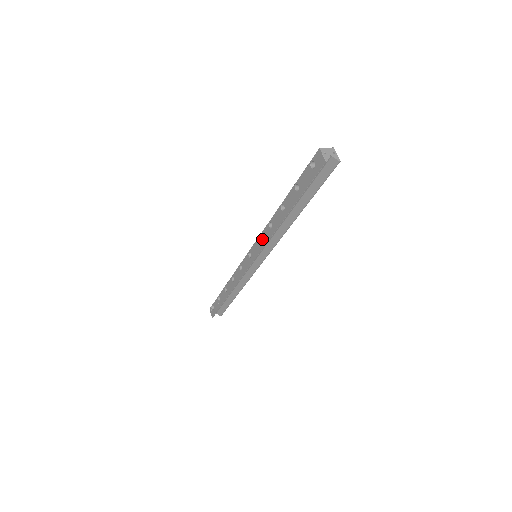
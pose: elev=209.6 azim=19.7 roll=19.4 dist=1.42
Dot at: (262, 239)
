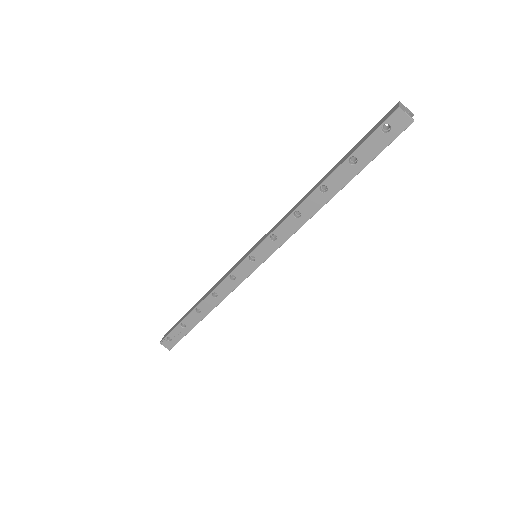
Dot at: (280, 234)
